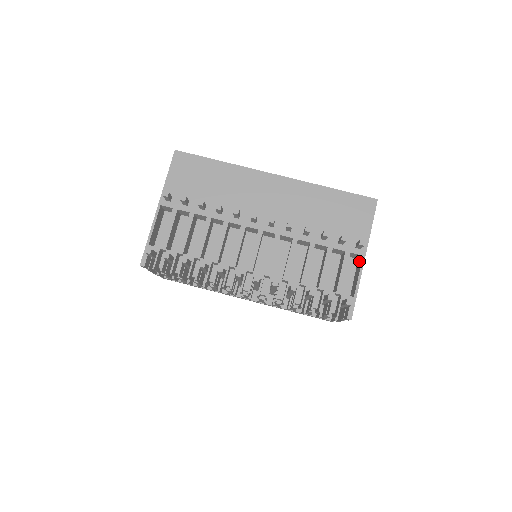
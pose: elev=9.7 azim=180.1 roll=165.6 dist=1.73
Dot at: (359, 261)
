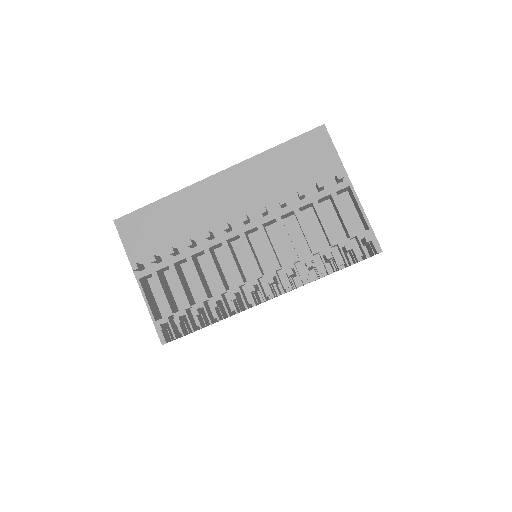
Dot at: (350, 192)
